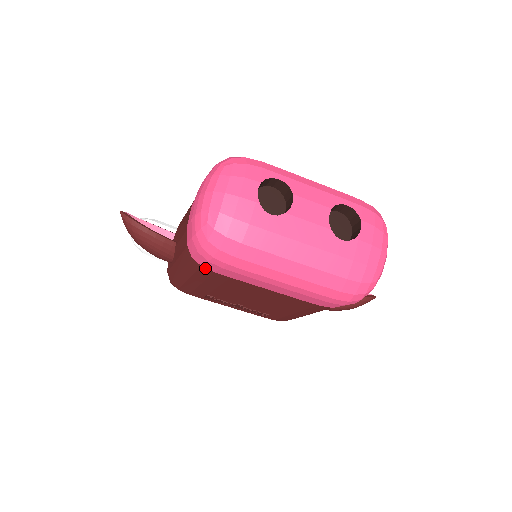
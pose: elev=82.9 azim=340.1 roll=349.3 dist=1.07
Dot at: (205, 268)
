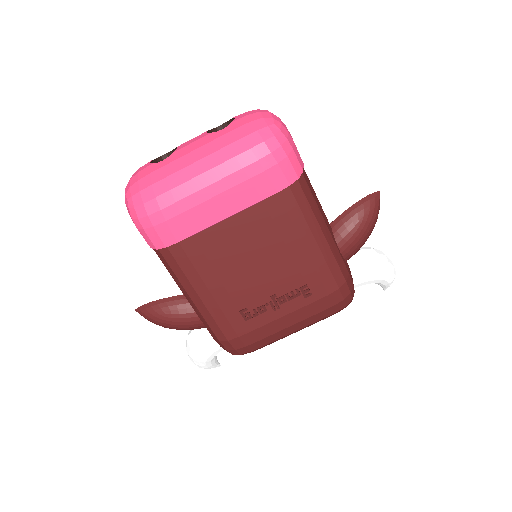
Dot at: (172, 249)
